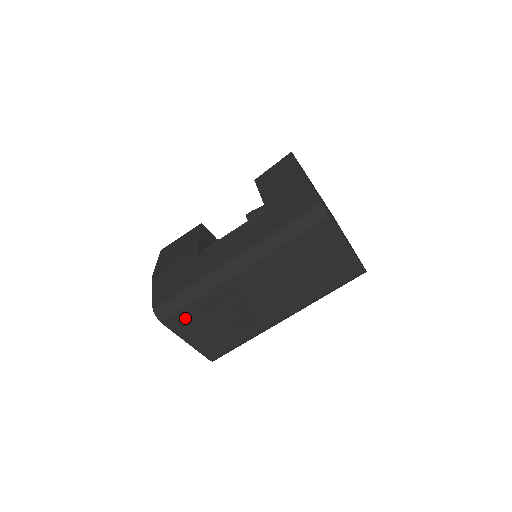
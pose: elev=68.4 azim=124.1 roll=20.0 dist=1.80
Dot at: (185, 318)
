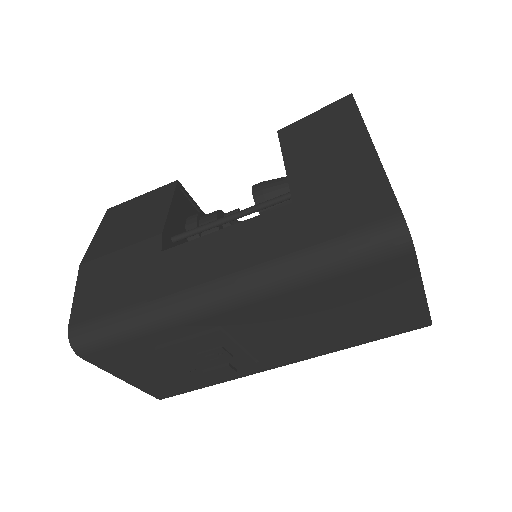
Dot at: (122, 355)
